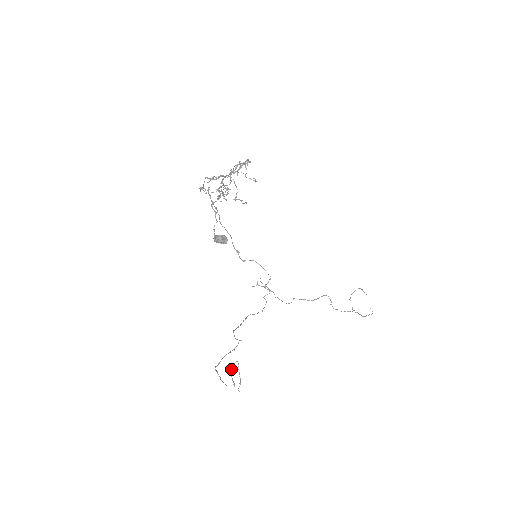
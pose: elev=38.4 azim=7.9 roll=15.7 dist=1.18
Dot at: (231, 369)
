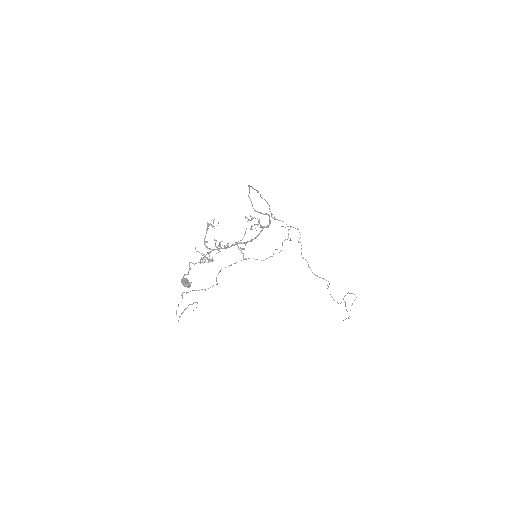
Dot at: (186, 308)
